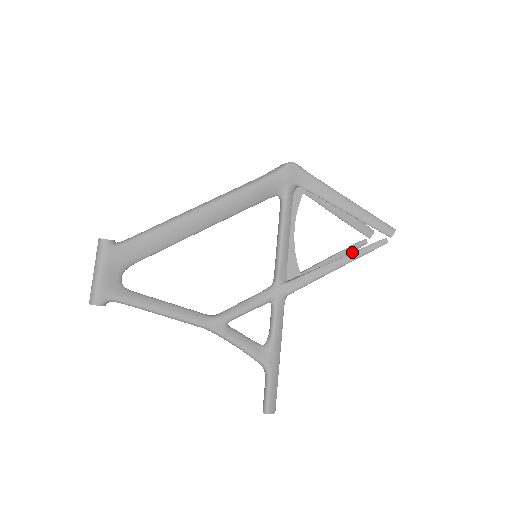
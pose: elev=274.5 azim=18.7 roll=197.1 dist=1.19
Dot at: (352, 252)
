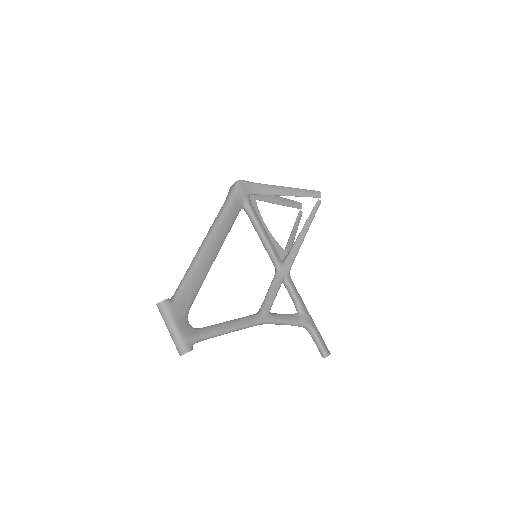
Dot at: (307, 219)
